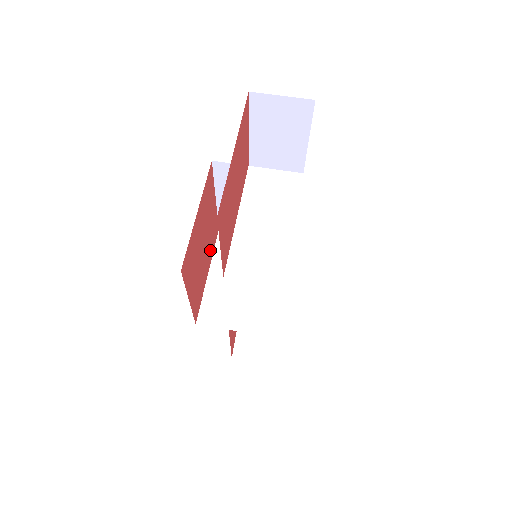
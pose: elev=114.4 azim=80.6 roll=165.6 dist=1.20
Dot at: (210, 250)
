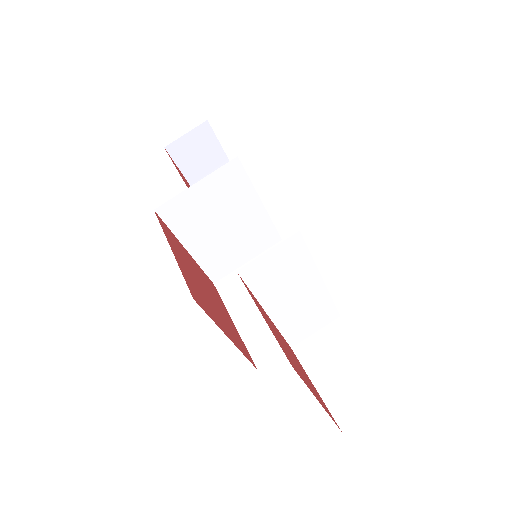
Dot at: (181, 250)
